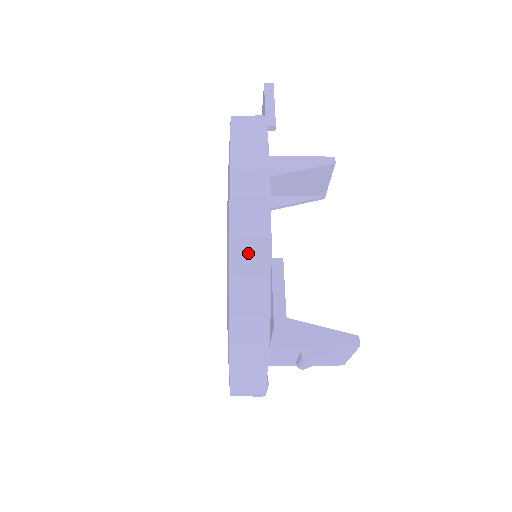
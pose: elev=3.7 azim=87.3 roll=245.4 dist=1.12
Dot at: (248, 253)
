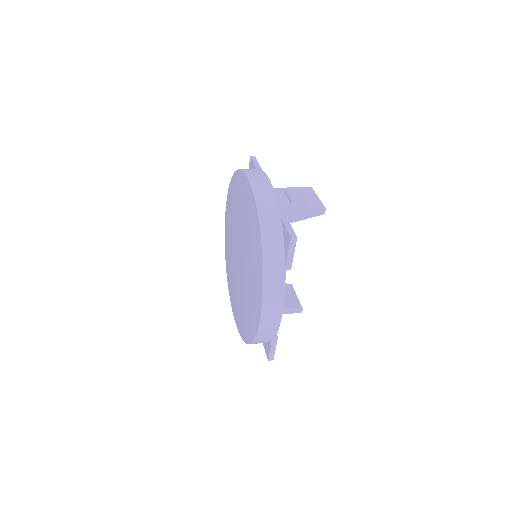
Dot at: (262, 340)
